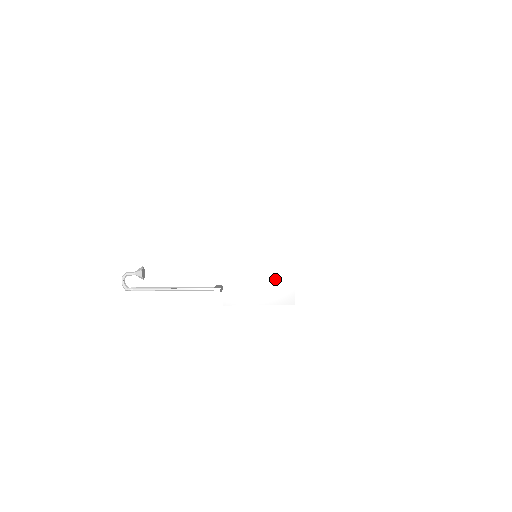
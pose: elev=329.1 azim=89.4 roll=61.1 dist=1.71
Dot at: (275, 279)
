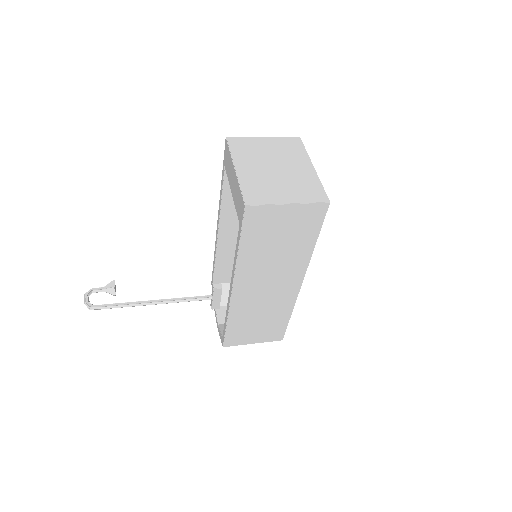
Dot at: (299, 182)
